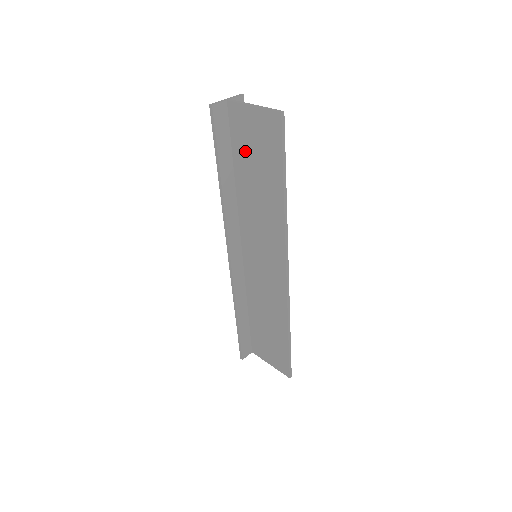
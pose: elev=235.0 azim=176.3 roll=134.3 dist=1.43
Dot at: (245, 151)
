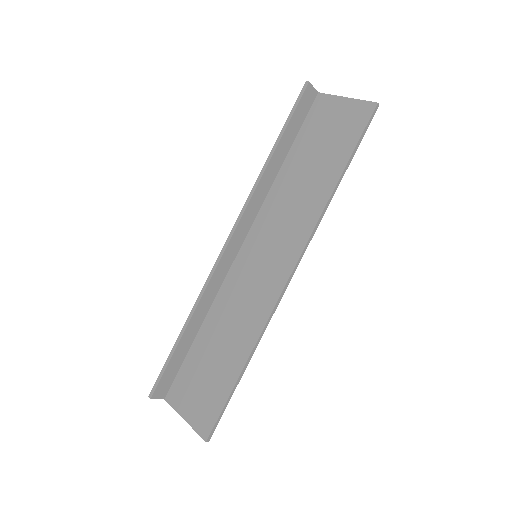
Dot at: (312, 138)
